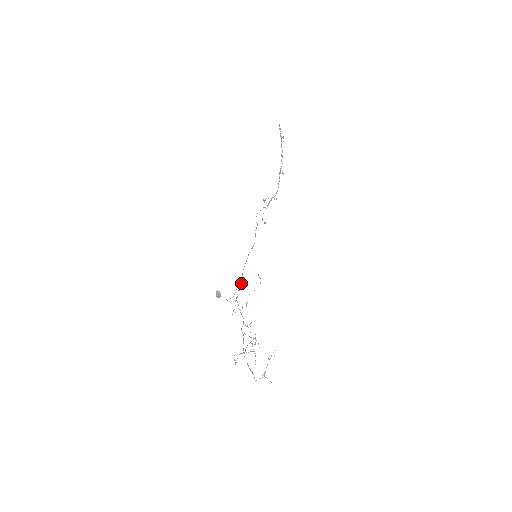
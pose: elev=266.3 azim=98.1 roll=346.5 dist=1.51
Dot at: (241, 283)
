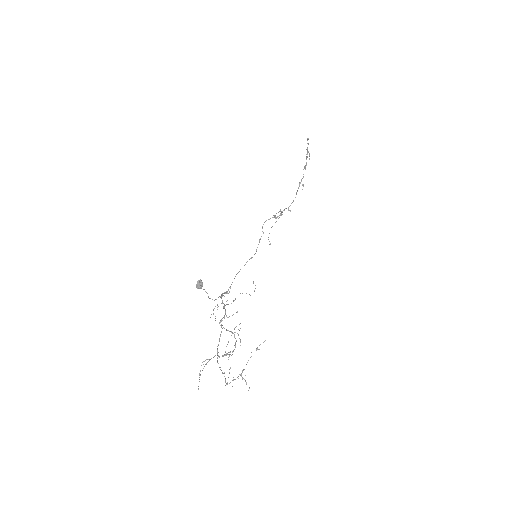
Dot at: (230, 288)
